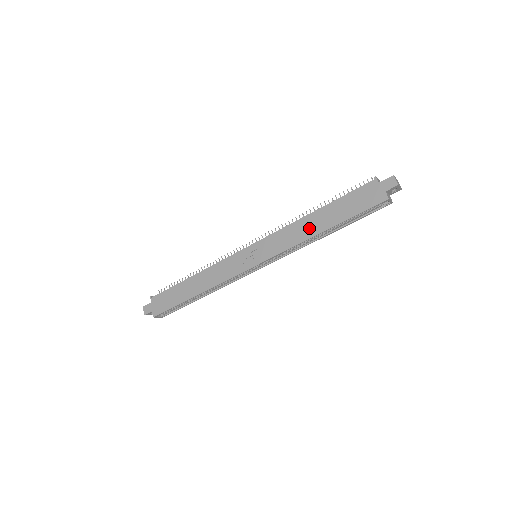
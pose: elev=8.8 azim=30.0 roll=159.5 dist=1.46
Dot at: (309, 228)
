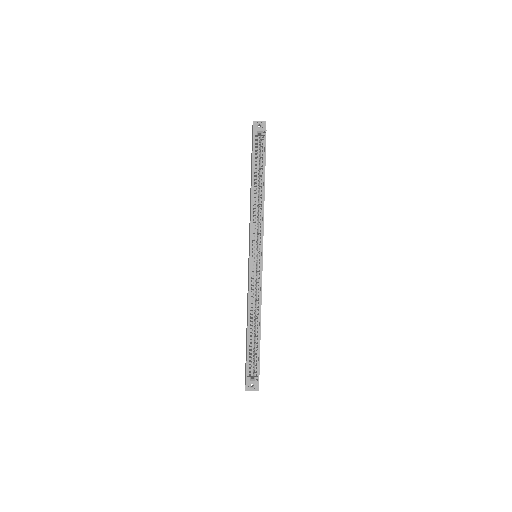
Dot at: (250, 198)
